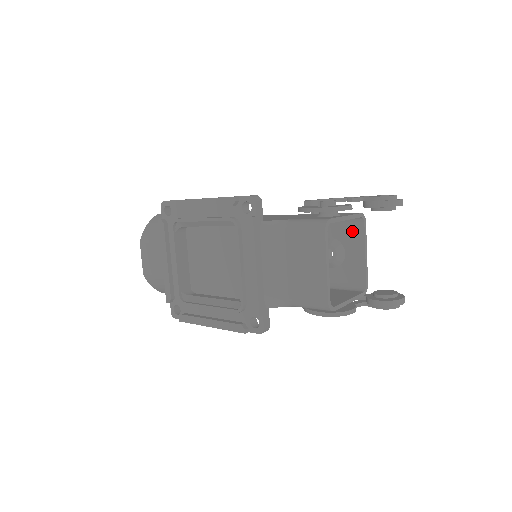
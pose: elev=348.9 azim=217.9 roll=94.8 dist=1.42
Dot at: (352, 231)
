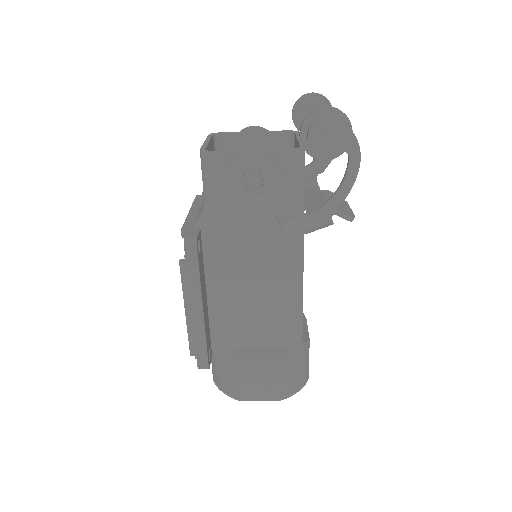
Dot at: occluded
